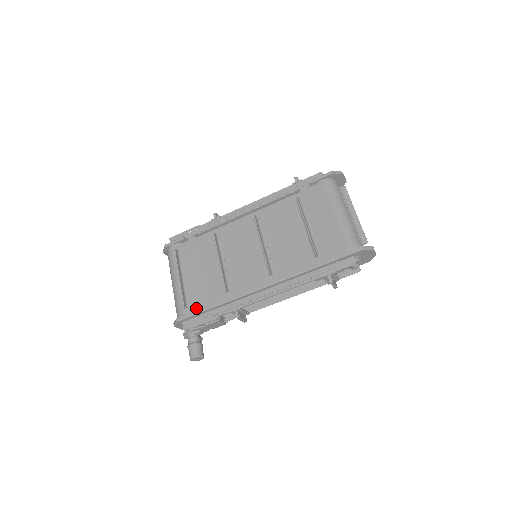
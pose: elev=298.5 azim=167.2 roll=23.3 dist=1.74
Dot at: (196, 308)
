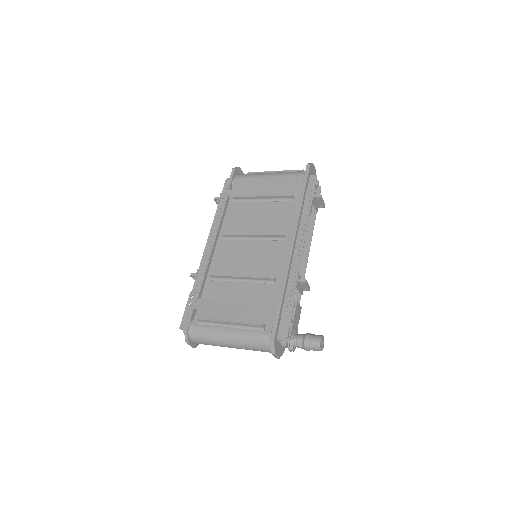
Dot at: (271, 318)
